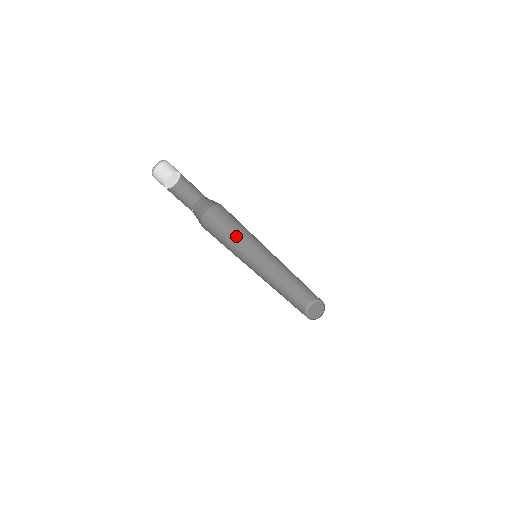
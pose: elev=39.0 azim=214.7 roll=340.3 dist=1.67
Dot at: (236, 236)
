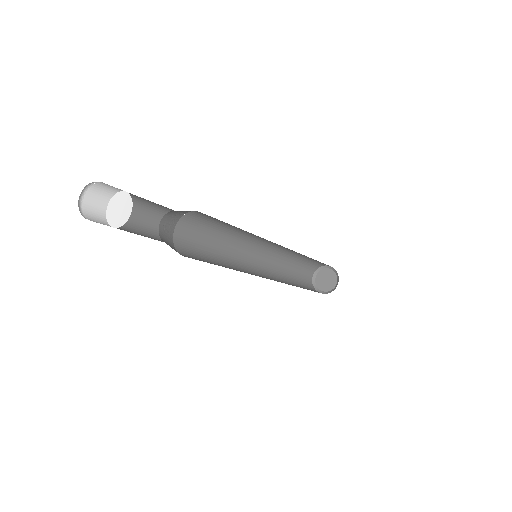
Dot at: (220, 245)
